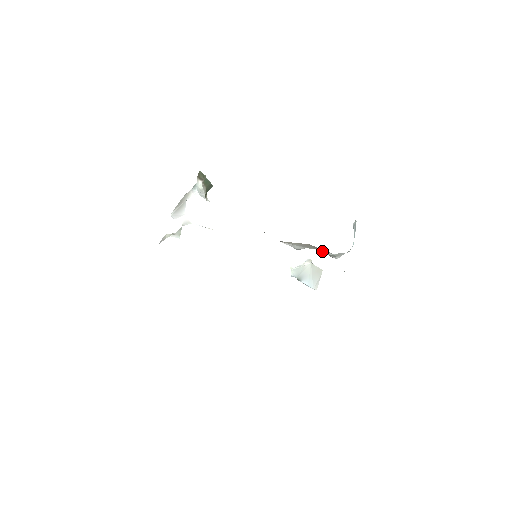
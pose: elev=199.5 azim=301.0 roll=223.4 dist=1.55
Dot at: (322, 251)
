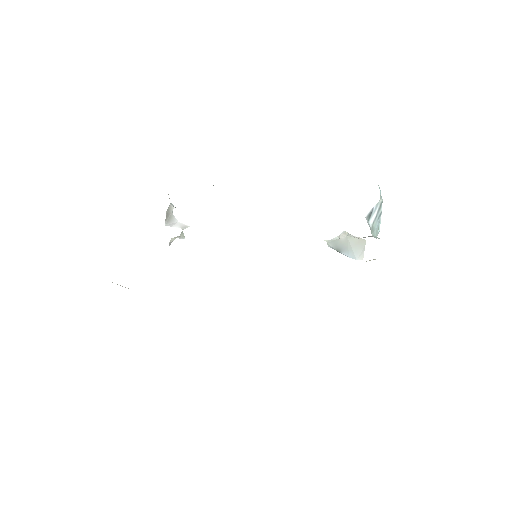
Dot at: occluded
